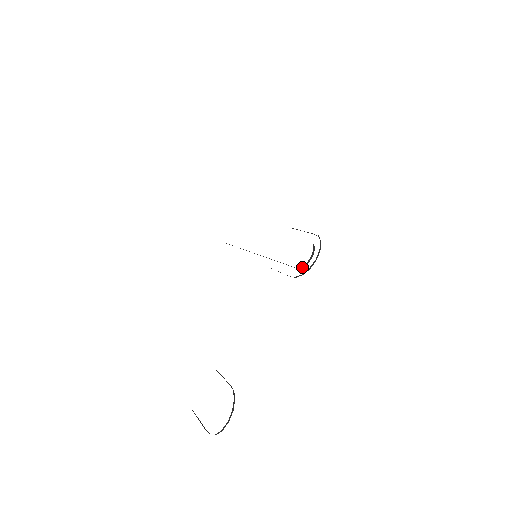
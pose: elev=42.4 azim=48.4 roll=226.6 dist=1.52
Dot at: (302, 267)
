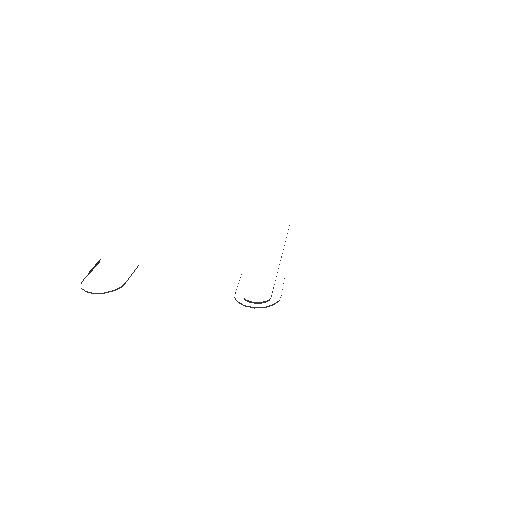
Dot at: (245, 299)
